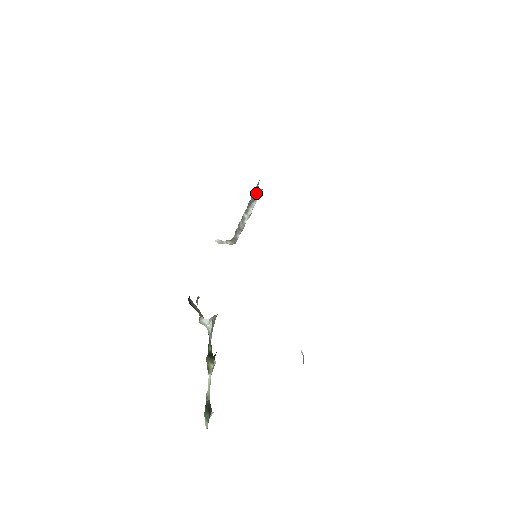
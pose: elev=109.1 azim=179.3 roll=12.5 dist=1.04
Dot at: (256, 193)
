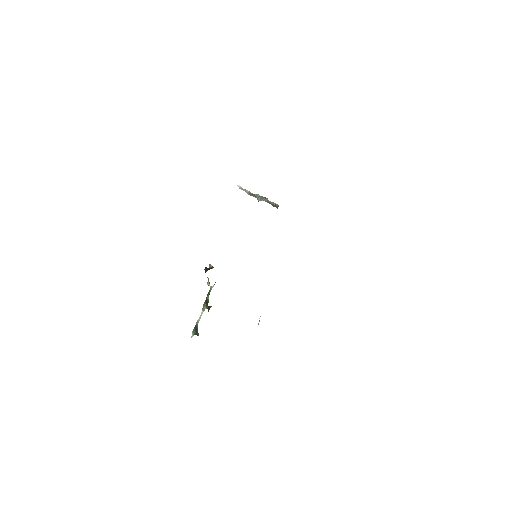
Dot at: (275, 206)
